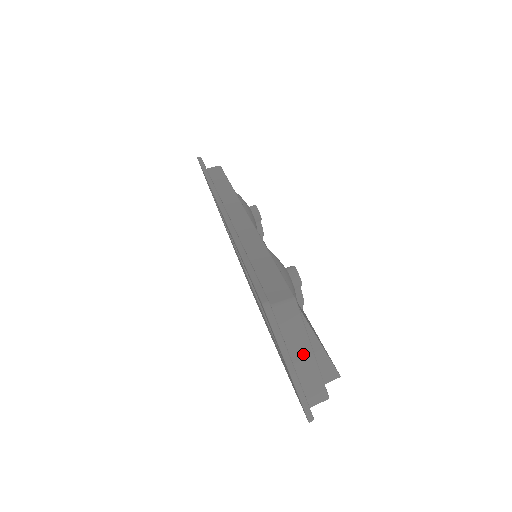
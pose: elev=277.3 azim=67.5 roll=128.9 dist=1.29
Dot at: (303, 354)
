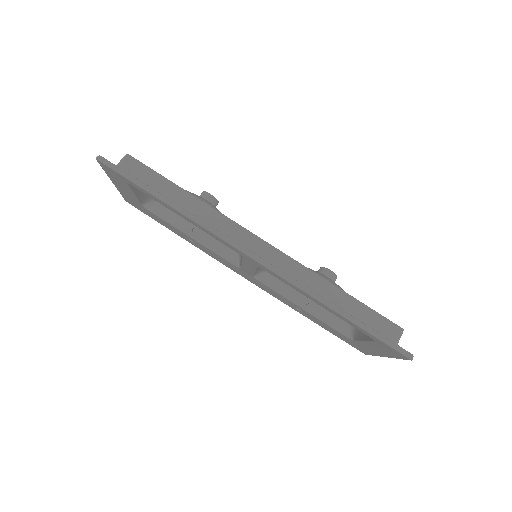
Dot at: occluded
